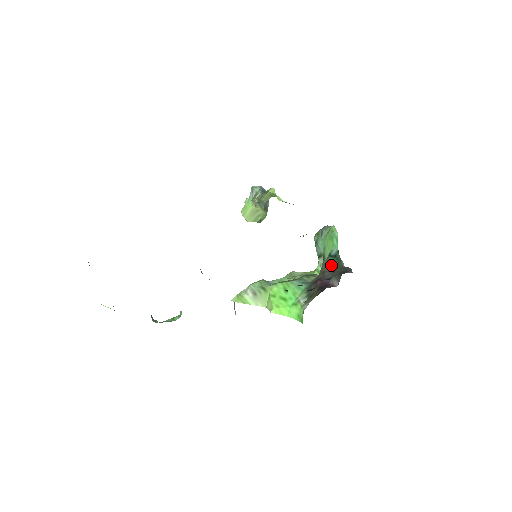
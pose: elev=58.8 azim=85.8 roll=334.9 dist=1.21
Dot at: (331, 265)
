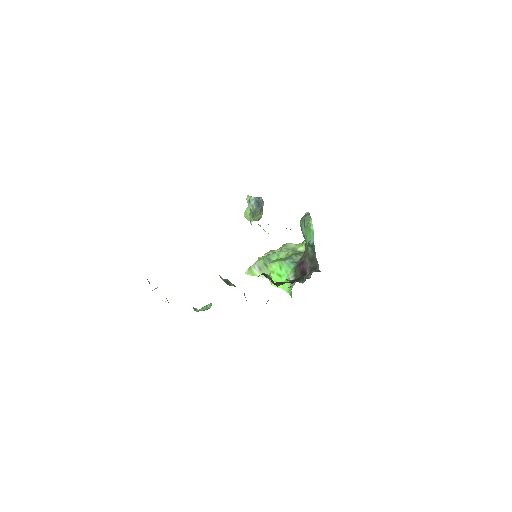
Dot at: (309, 253)
